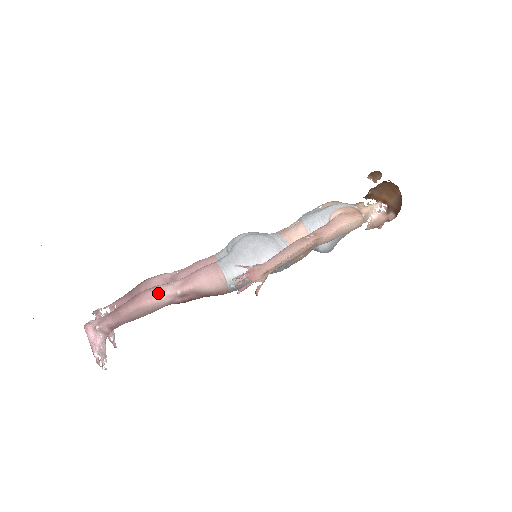
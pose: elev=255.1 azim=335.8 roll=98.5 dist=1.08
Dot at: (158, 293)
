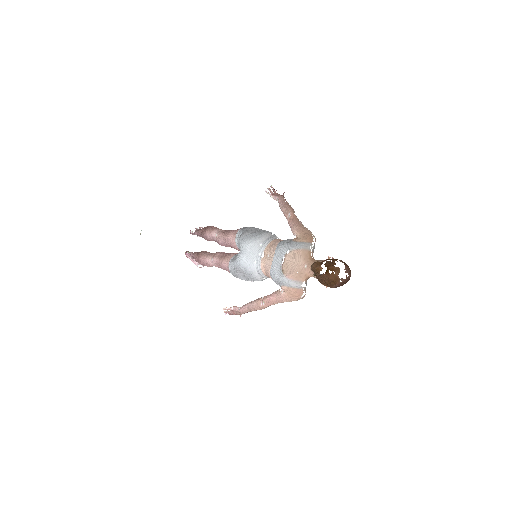
Dot at: (207, 265)
